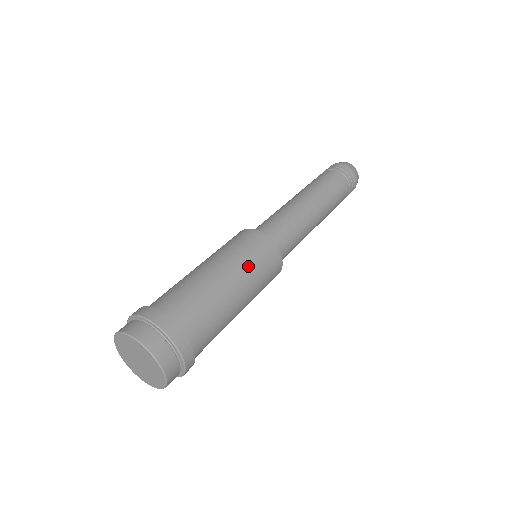
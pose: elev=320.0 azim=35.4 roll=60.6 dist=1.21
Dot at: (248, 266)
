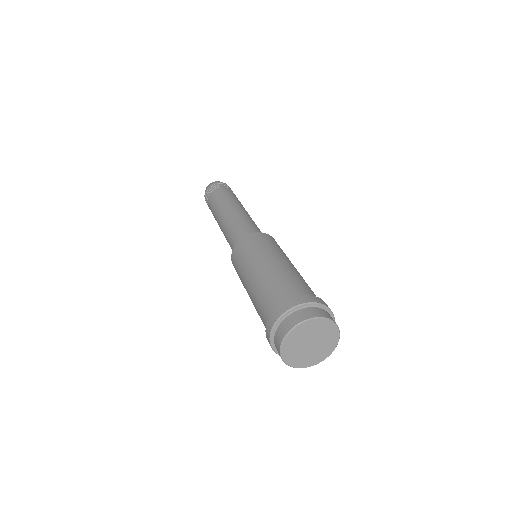
Dot at: (287, 257)
